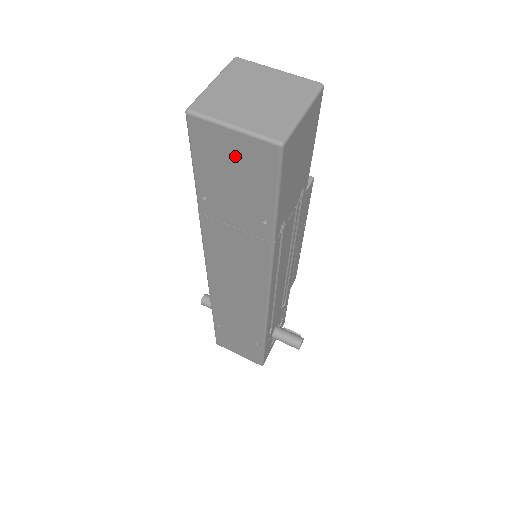
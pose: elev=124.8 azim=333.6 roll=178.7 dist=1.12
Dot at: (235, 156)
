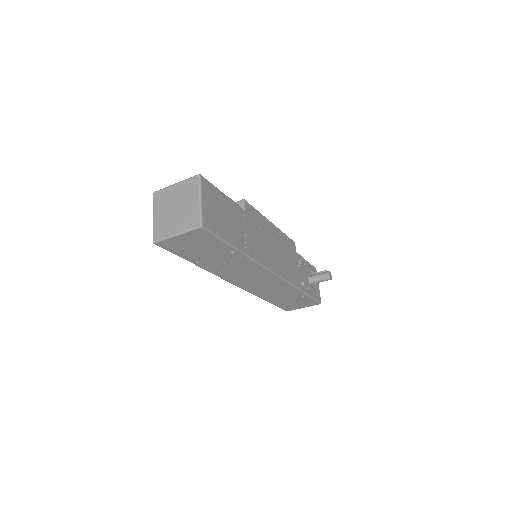
Dot at: (190, 242)
